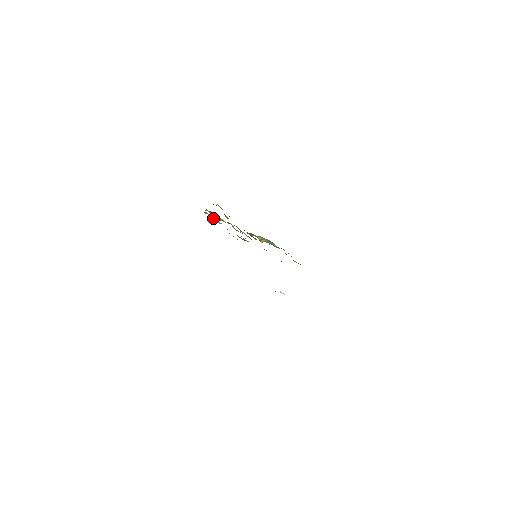
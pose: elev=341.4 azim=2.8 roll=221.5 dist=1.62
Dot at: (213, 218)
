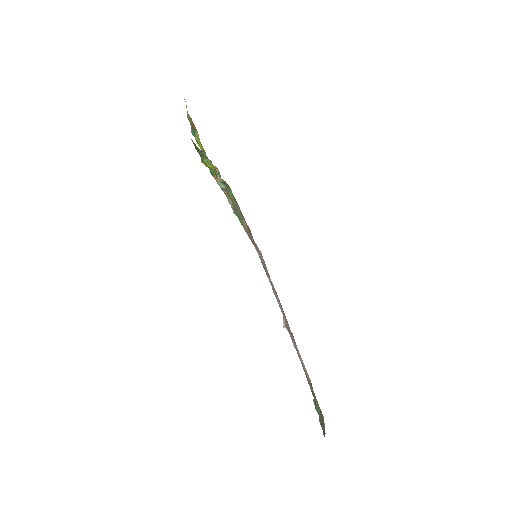
Dot at: (223, 187)
